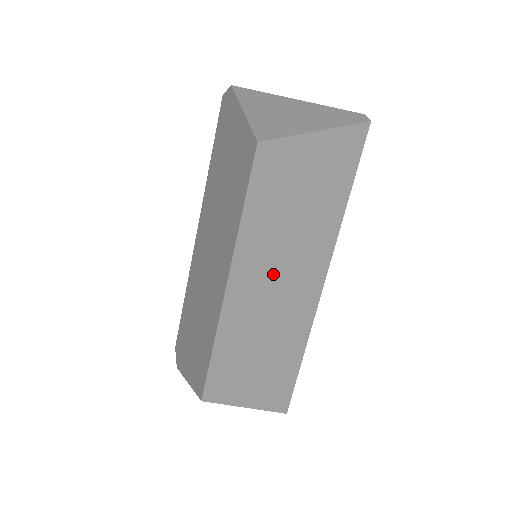
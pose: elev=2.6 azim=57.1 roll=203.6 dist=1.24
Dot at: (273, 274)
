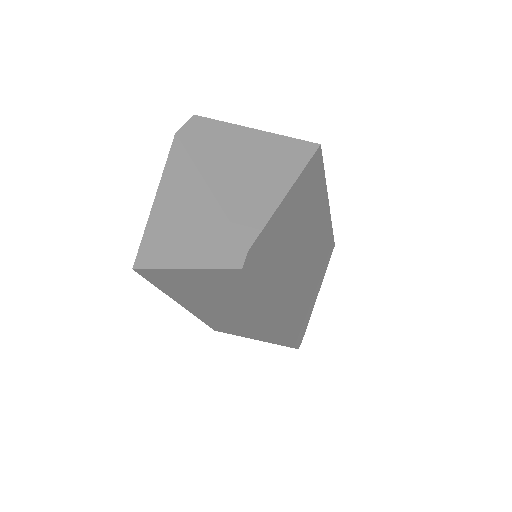
Dot at: (219, 310)
